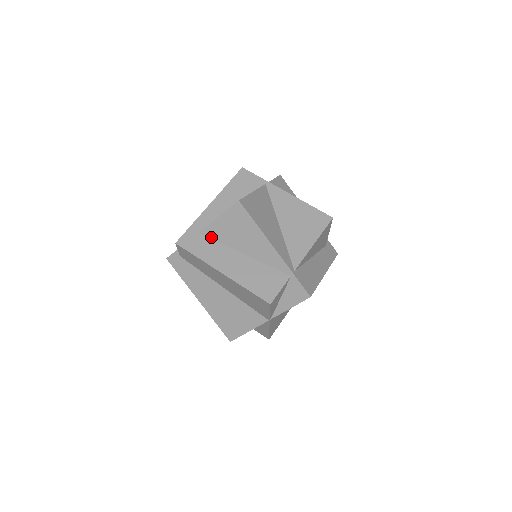
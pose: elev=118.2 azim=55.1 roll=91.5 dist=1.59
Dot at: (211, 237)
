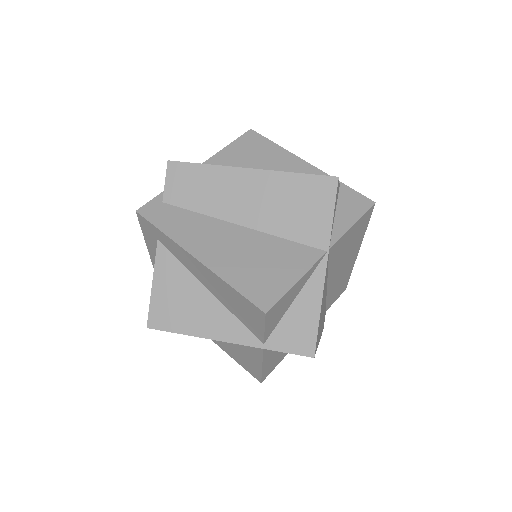
Dot at: occluded
